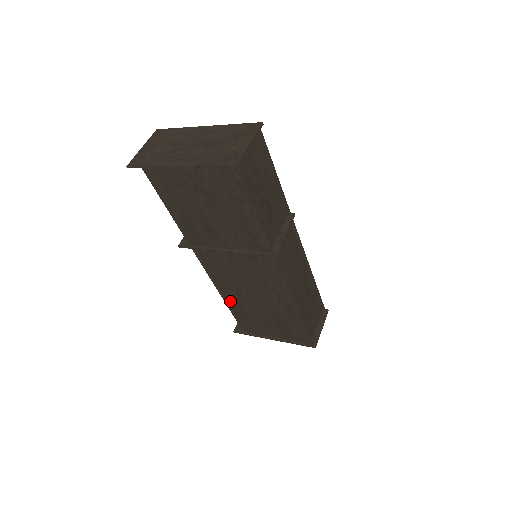
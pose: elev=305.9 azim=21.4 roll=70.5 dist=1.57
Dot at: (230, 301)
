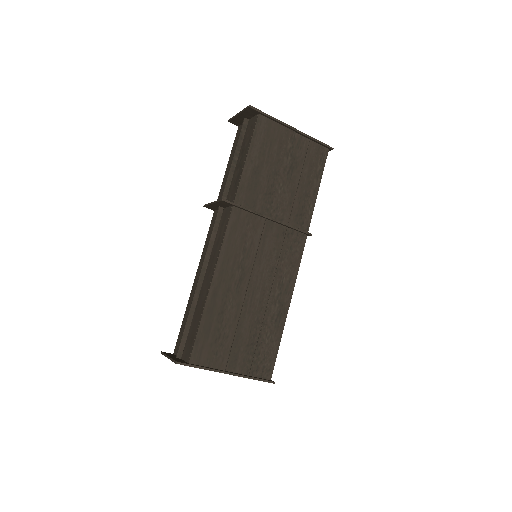
Dot at: (216, 296)
